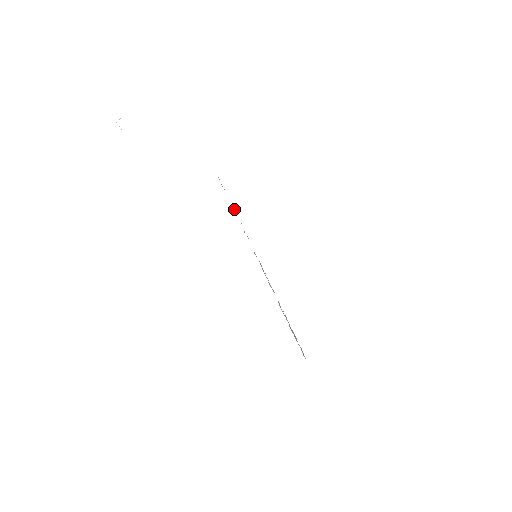
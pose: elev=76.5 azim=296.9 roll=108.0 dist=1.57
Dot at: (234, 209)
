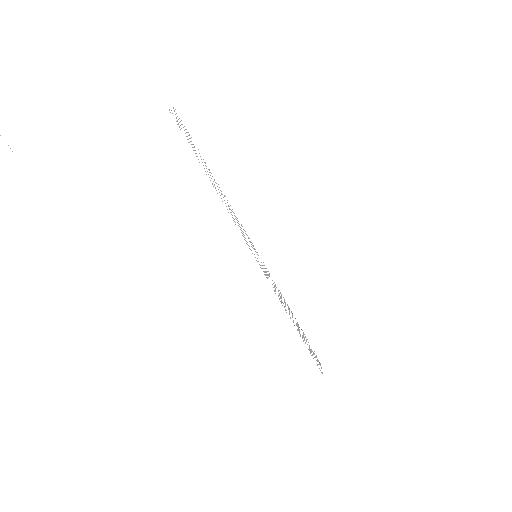
Dot at: occluded
